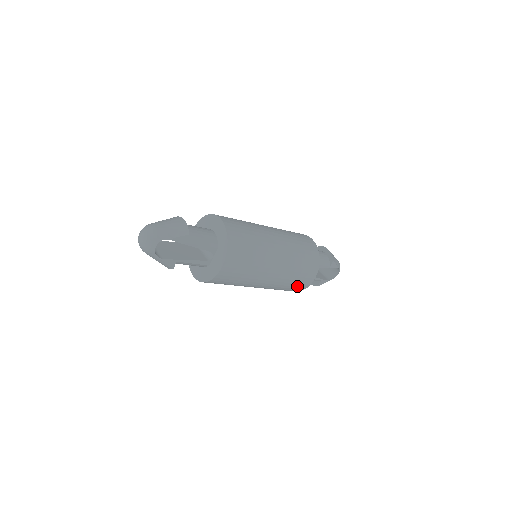
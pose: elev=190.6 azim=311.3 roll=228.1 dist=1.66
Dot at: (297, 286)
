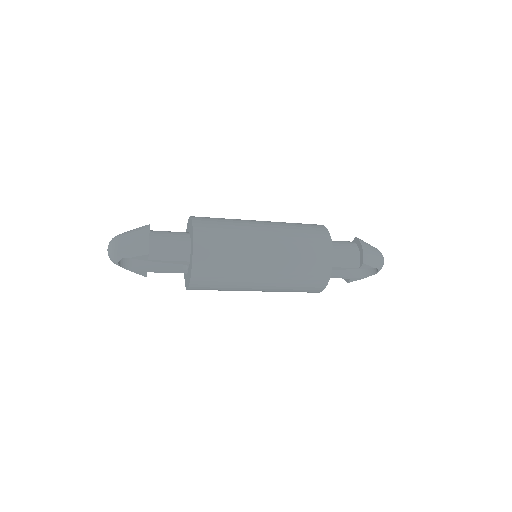
Dot at: occluded
